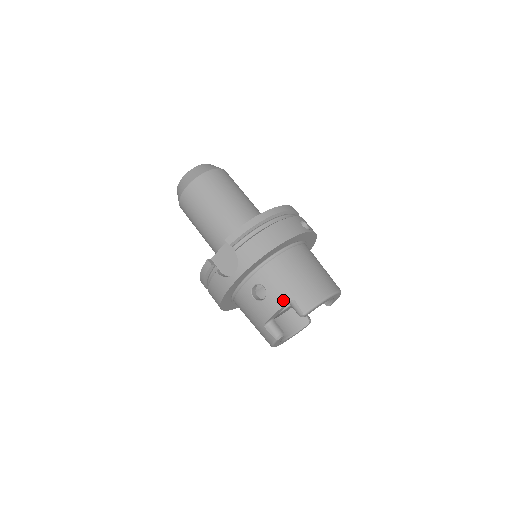
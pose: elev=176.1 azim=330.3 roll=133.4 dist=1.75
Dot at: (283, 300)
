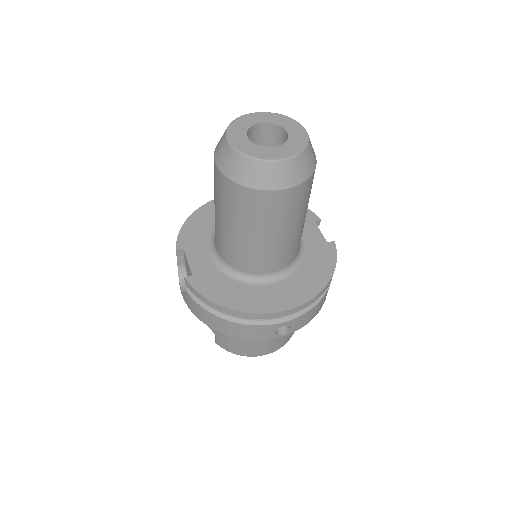
Dot at: occluded
